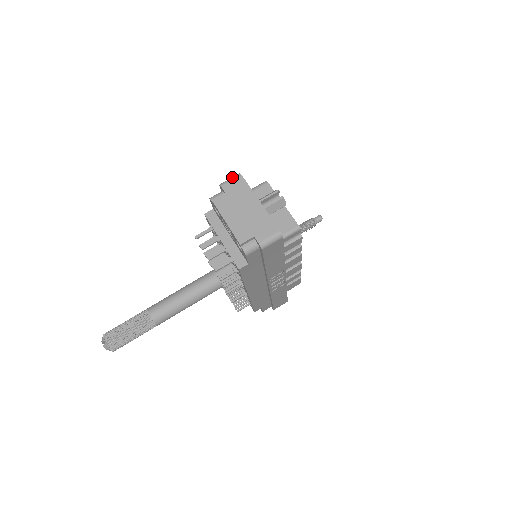
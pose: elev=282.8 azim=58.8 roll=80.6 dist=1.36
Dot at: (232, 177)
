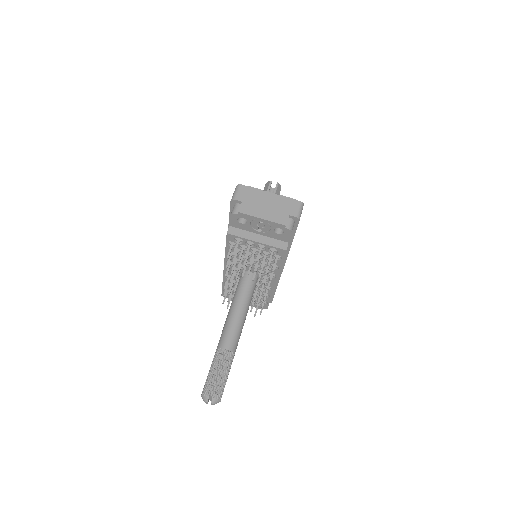
Dot at: (235, 190)
